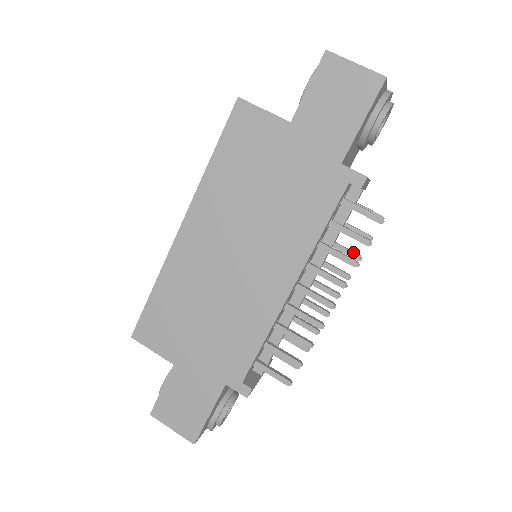
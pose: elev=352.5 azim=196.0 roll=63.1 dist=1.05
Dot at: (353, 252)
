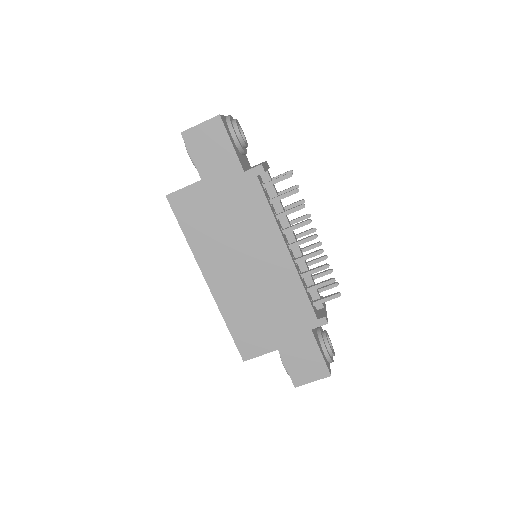
Dot at: (297, 202)
